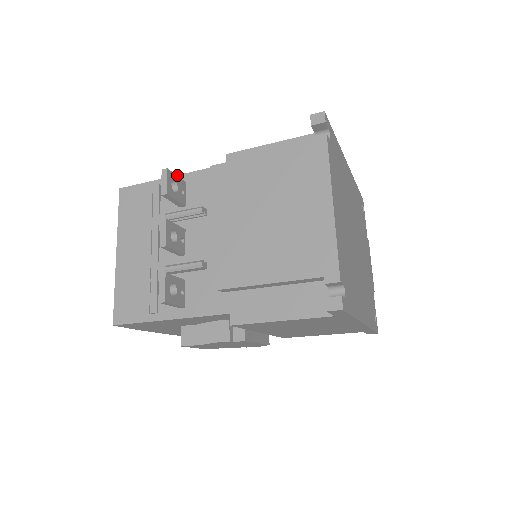
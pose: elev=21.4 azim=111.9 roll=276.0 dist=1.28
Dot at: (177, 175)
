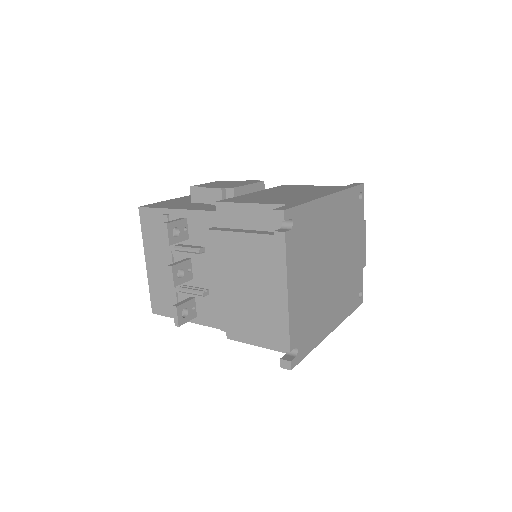
Dot at: (180, 209)
